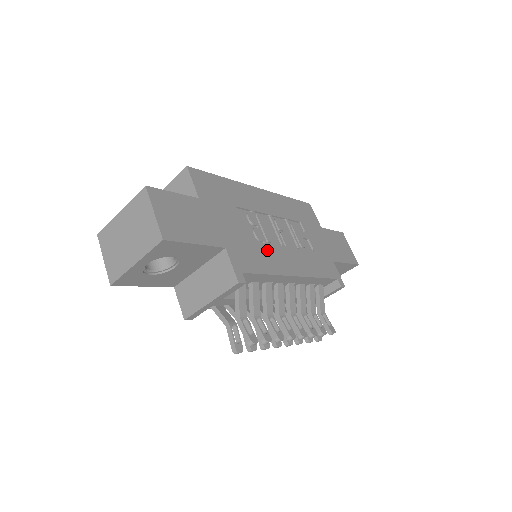
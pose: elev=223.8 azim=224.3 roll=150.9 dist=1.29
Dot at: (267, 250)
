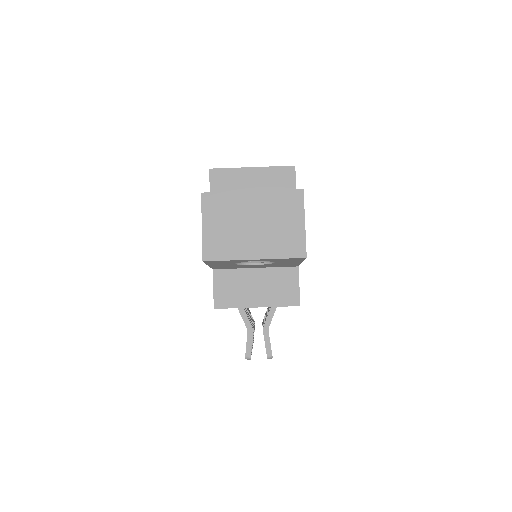
Dot at: occluded
